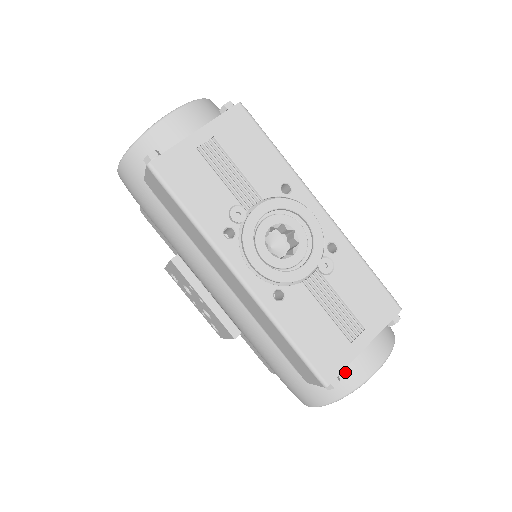
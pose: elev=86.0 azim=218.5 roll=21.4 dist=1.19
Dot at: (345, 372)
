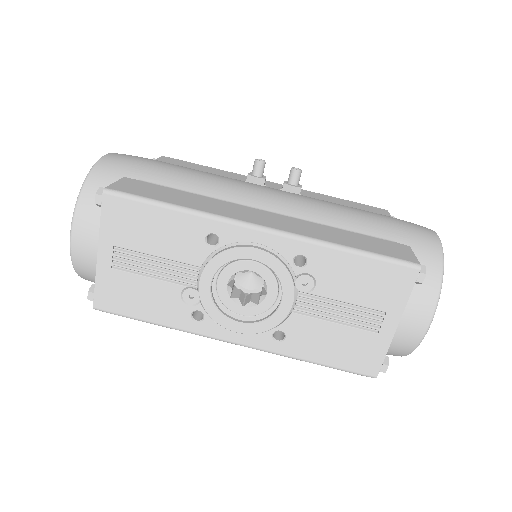
Dot at: (394, 343)
